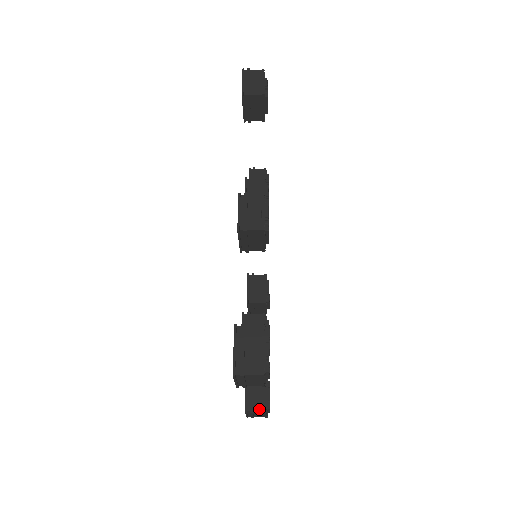
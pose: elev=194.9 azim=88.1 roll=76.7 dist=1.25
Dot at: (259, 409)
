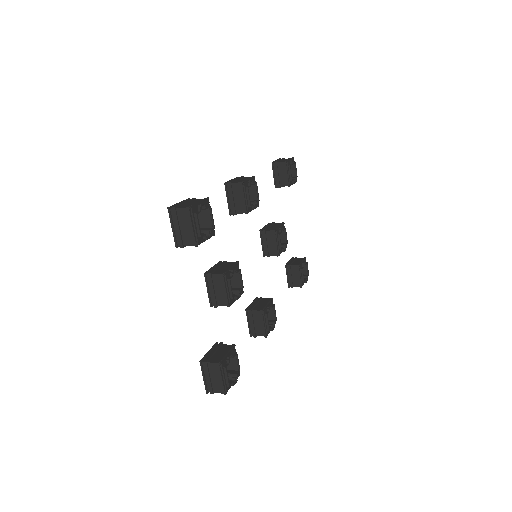
Dot at: (214, 361)
